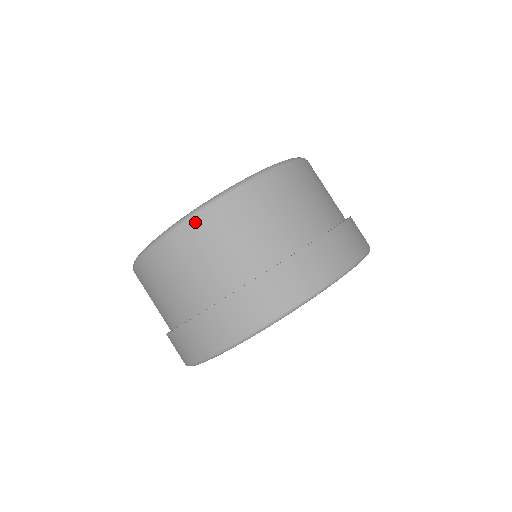
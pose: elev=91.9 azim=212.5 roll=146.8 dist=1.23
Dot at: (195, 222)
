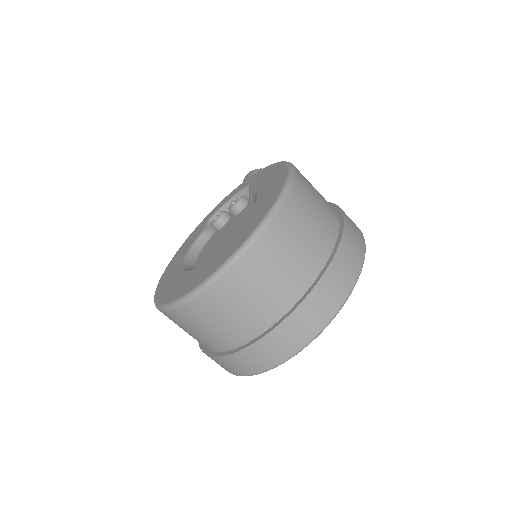
Dot at: (237, 268)
